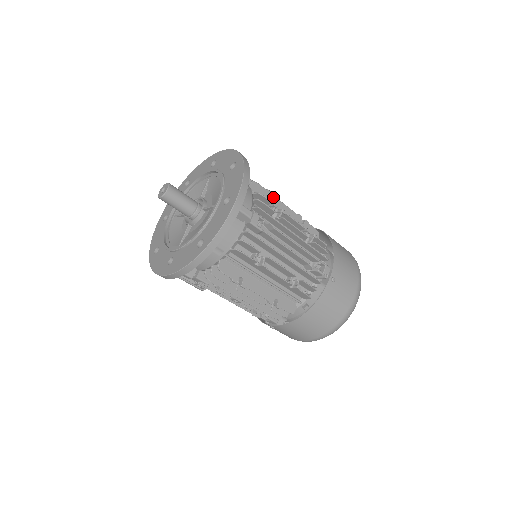
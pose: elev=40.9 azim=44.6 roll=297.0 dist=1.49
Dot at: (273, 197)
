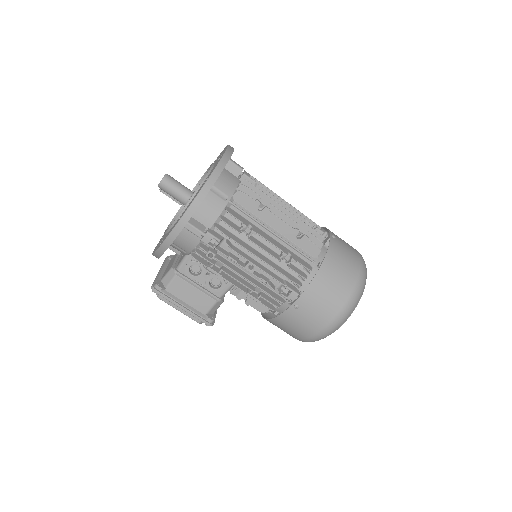
Dot at: occluded
